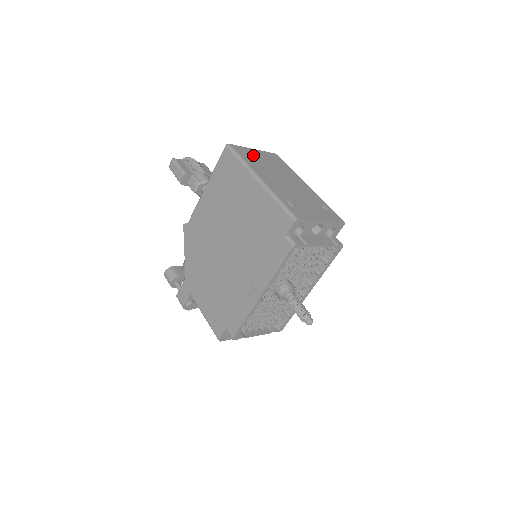
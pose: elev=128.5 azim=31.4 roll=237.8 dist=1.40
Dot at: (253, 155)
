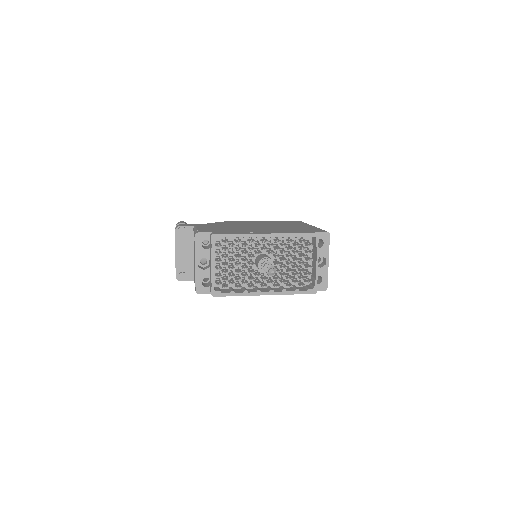
Dot at: occluded
